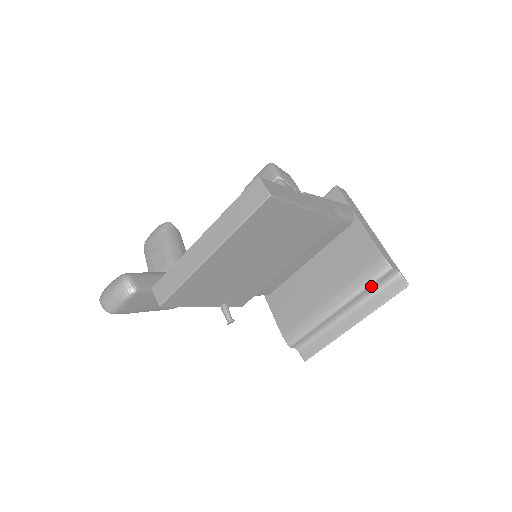
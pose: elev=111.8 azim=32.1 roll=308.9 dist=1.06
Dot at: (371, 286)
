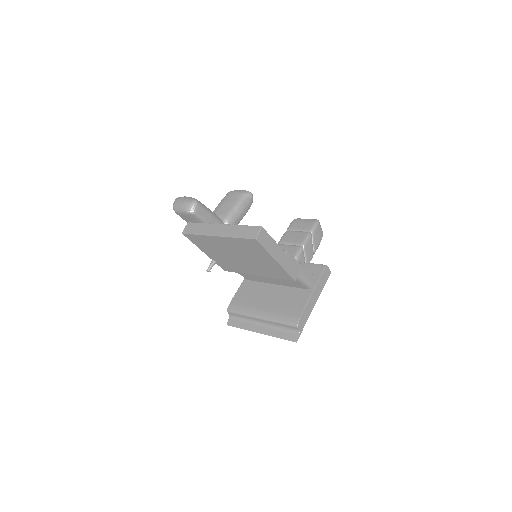
Dot at: (282, 324)
